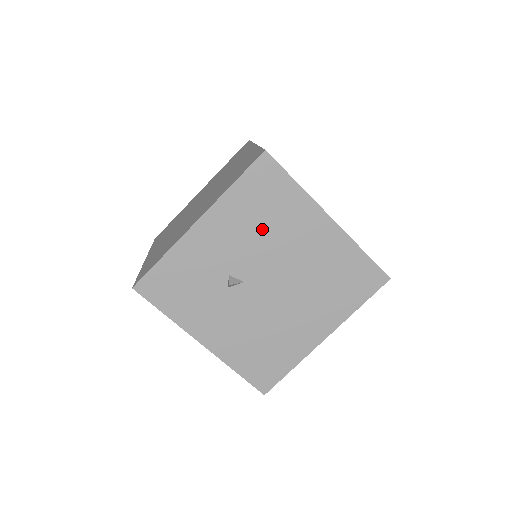
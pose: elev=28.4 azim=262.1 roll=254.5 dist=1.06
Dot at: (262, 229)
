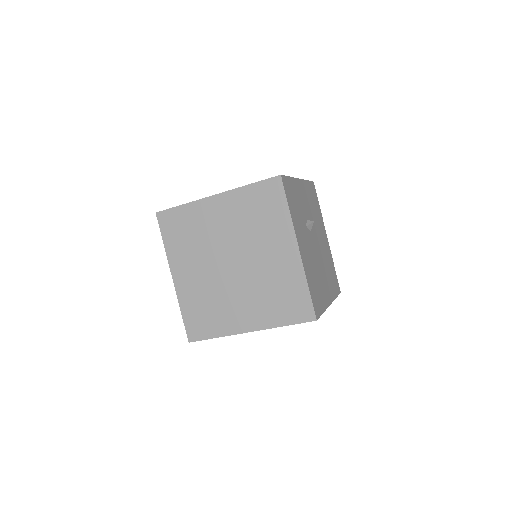
Dot at: (314, 213)
